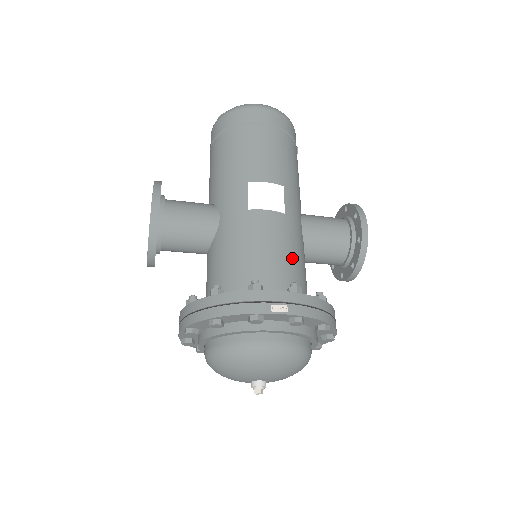
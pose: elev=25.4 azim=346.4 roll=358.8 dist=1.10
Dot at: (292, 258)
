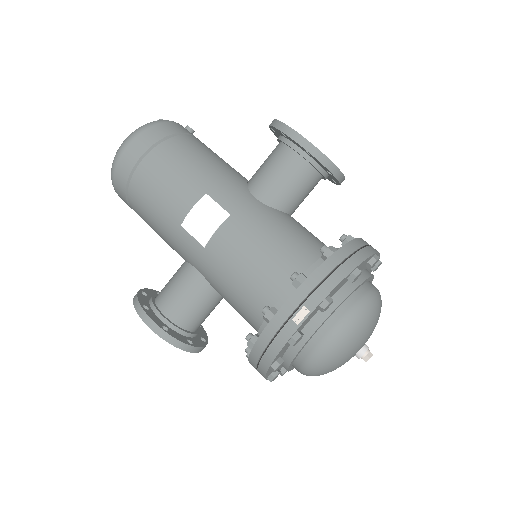
Dot at: (274, 244)
